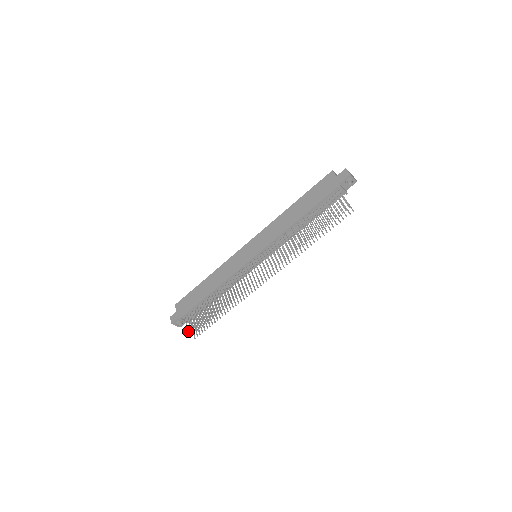
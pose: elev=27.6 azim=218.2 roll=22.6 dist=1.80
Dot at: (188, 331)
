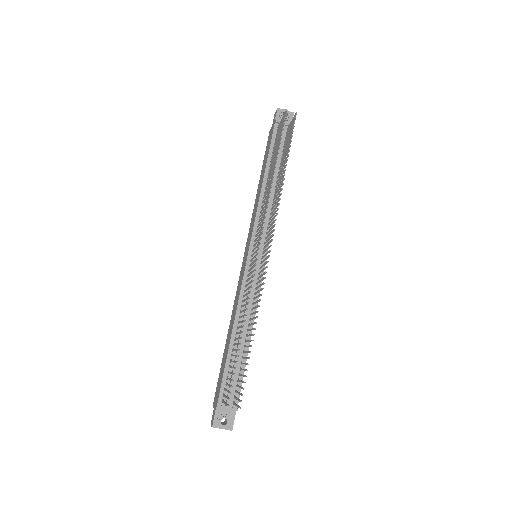
Dot at: (225, 403)
